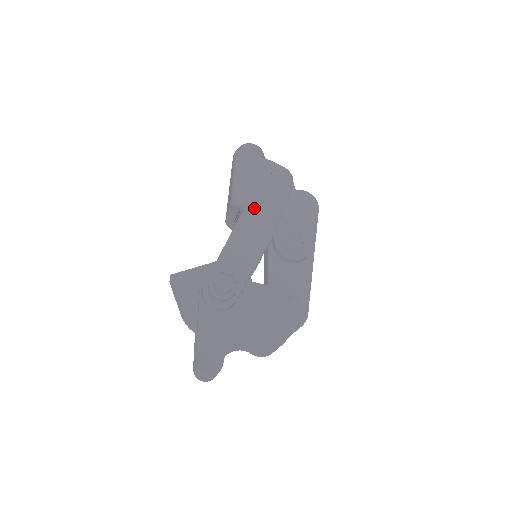
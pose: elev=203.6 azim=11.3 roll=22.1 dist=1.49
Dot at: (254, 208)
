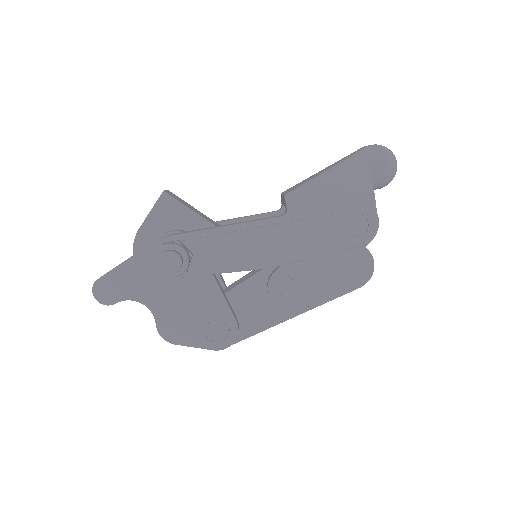
Dot at: (294, 226)
